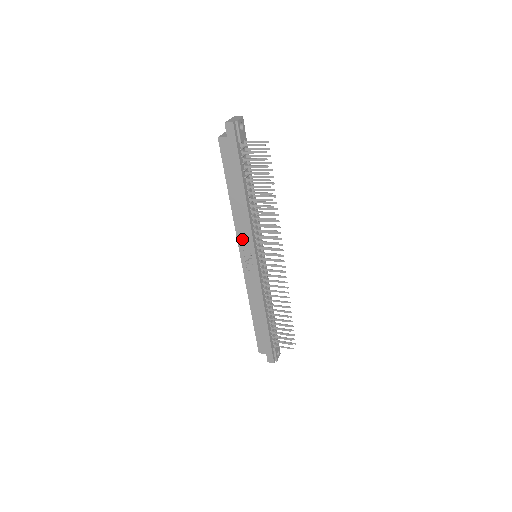
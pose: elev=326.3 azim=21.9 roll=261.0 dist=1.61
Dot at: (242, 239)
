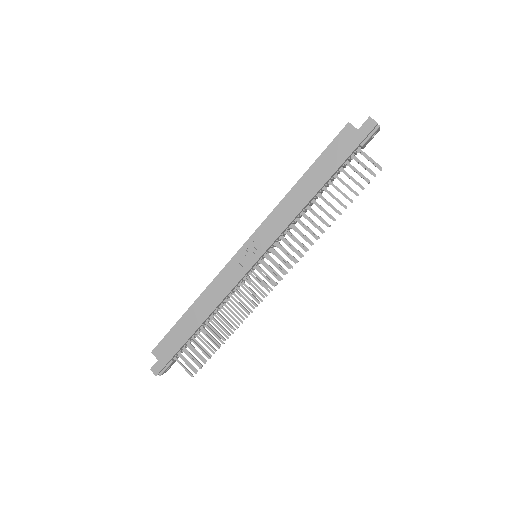
Dot at: (266, 228)
